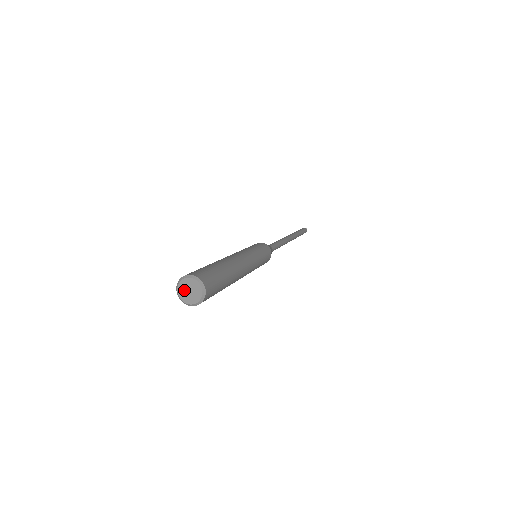
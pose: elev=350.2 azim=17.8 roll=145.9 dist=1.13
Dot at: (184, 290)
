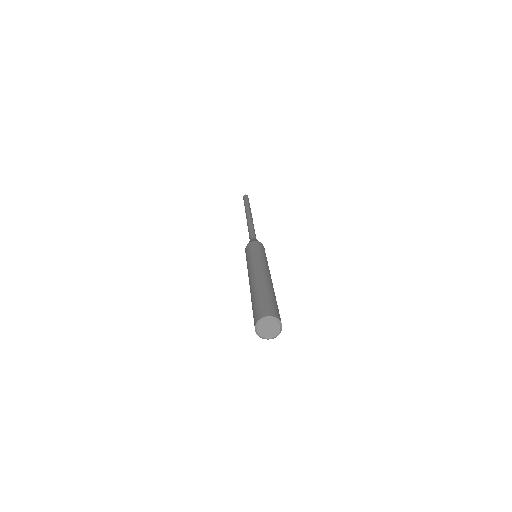
Dot at: (264, 328)
